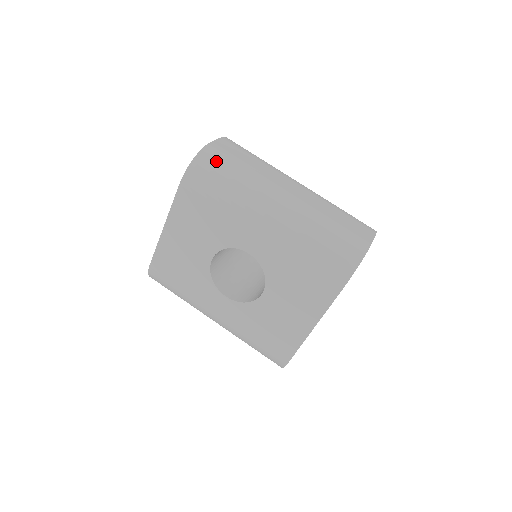
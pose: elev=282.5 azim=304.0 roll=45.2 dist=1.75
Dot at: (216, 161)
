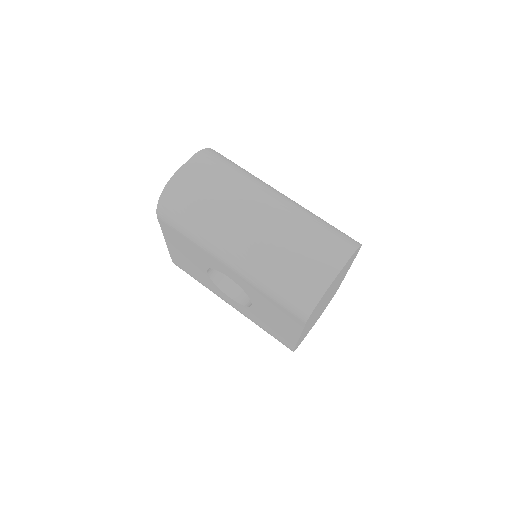
Dot at: (179, 198)
